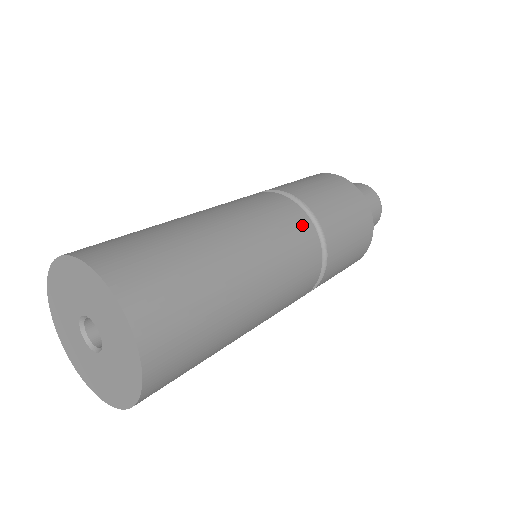
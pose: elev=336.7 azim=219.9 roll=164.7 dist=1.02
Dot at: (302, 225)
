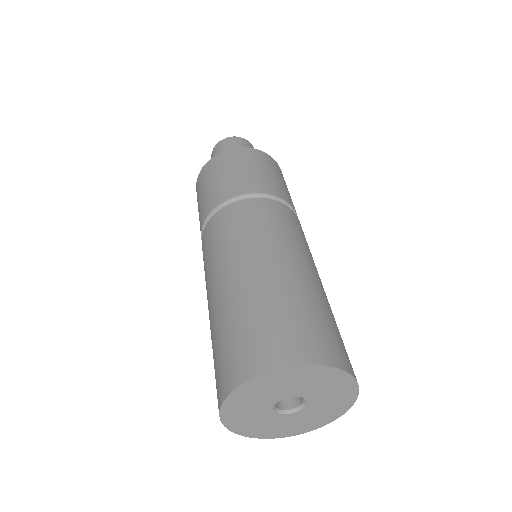
Dot at: (300, 225)
